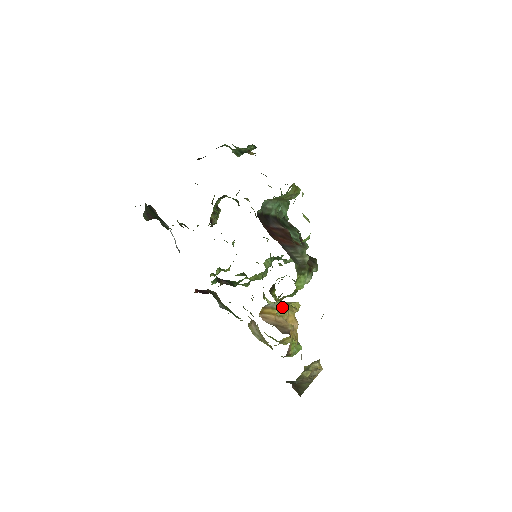
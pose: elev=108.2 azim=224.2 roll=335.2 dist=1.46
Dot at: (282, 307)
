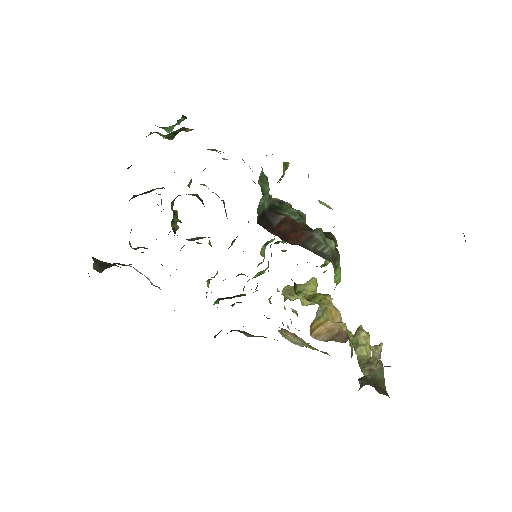
Dot at: (322, 307)
